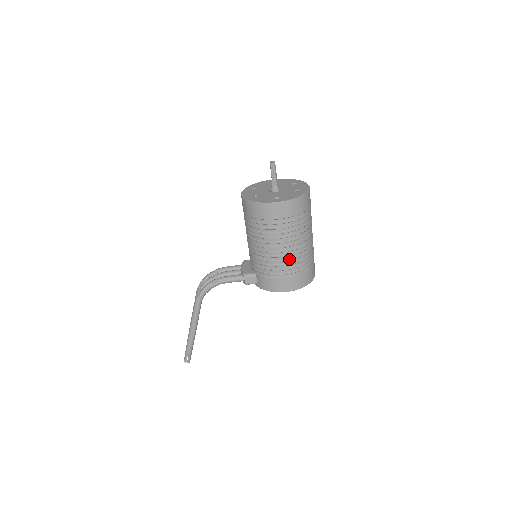
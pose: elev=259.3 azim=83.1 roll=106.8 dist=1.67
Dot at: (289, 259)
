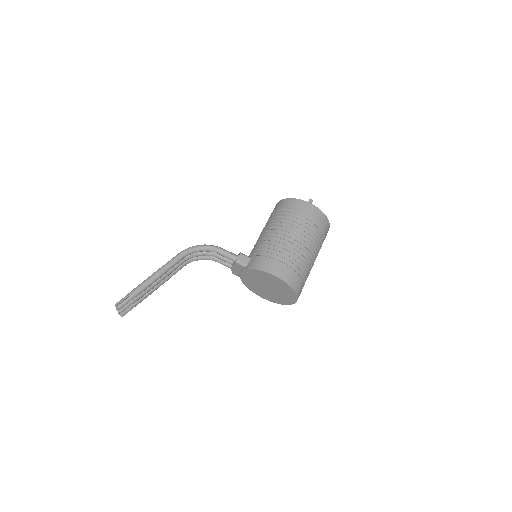
Dot at: (292, 248)
